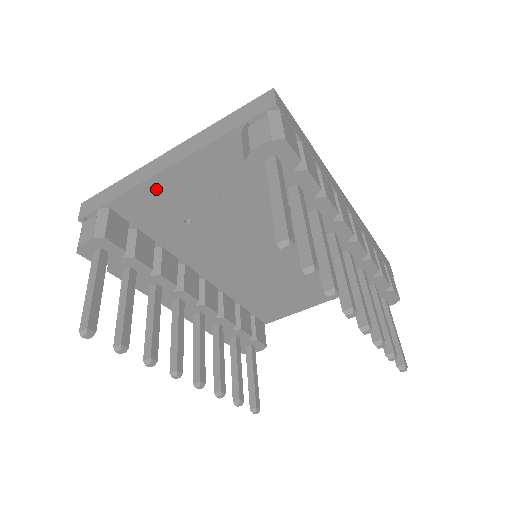
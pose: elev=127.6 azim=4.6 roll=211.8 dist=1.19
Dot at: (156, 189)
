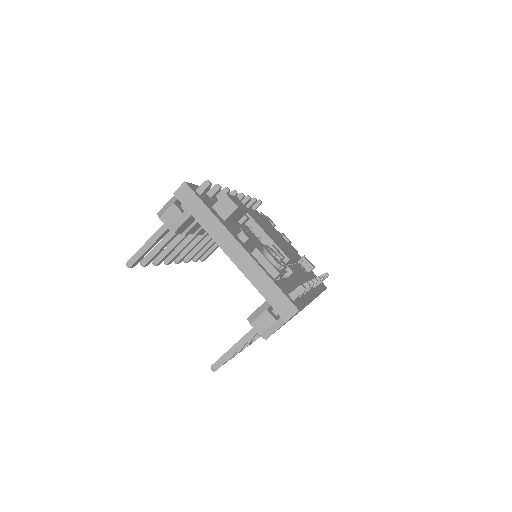
Dot at: occluded
